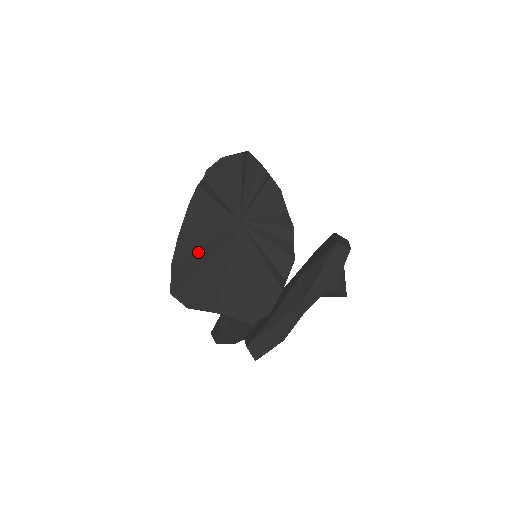
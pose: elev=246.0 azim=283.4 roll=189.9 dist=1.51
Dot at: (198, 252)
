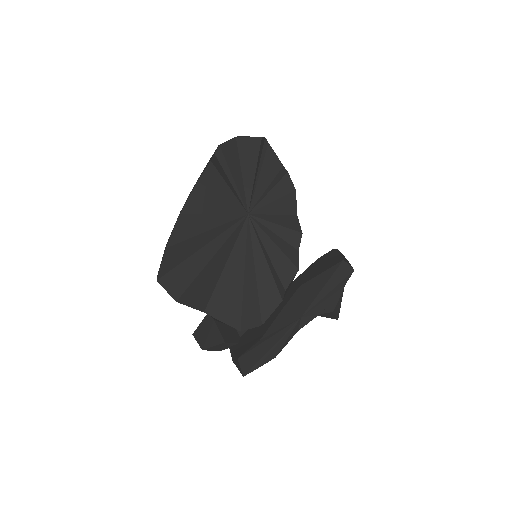
Dot at: (198, 238)
